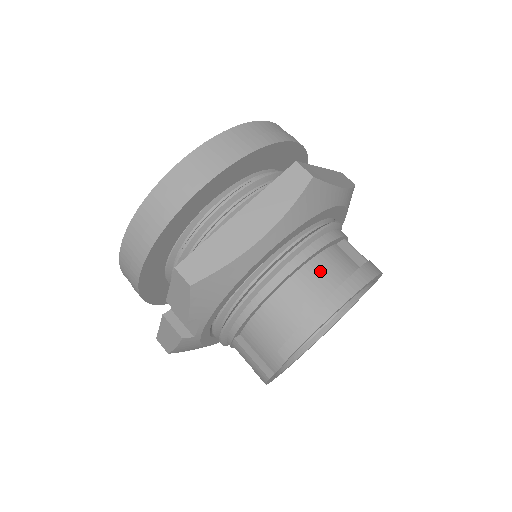
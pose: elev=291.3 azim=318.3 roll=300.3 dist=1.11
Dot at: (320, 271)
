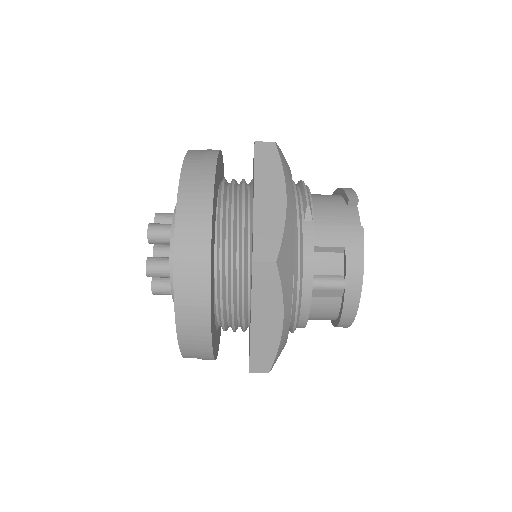
Dot at: (317, 319)
